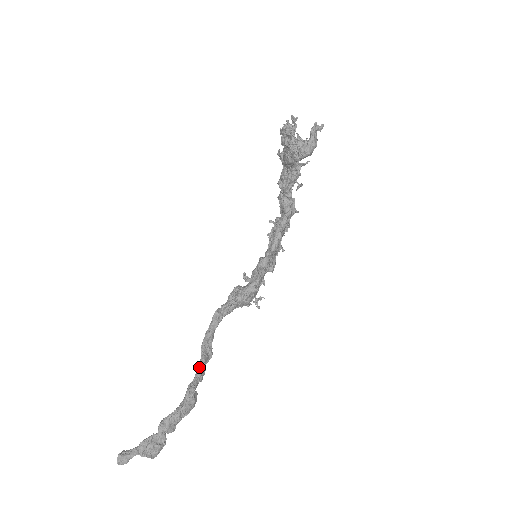
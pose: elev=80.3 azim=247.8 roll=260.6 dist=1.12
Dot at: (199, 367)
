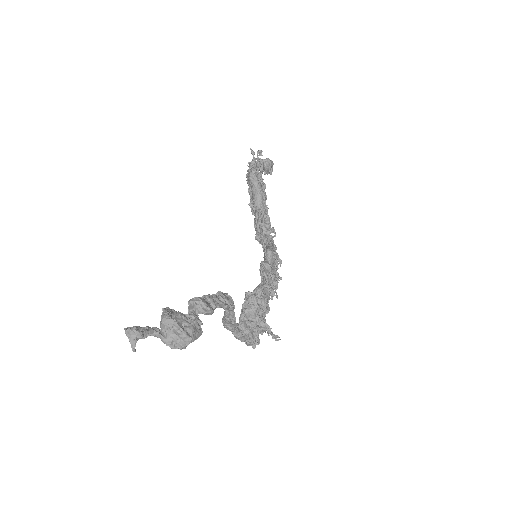
Dot at: occluded
